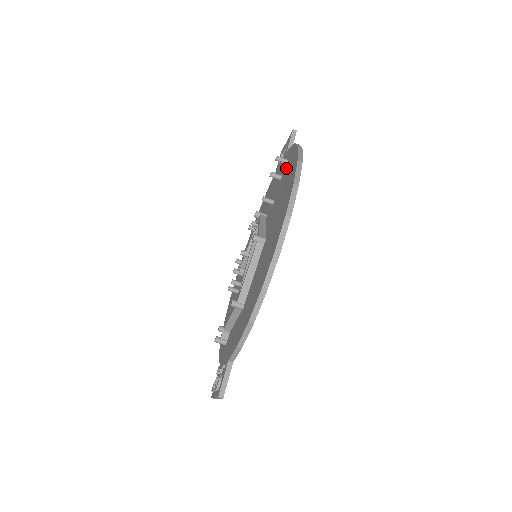
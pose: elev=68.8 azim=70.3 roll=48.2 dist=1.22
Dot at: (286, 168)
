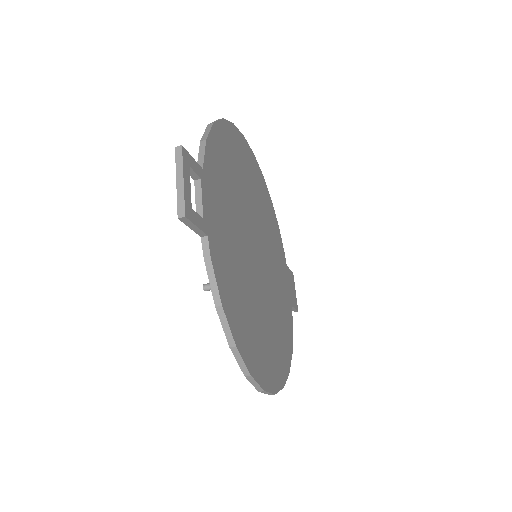
Dot at: occluded
